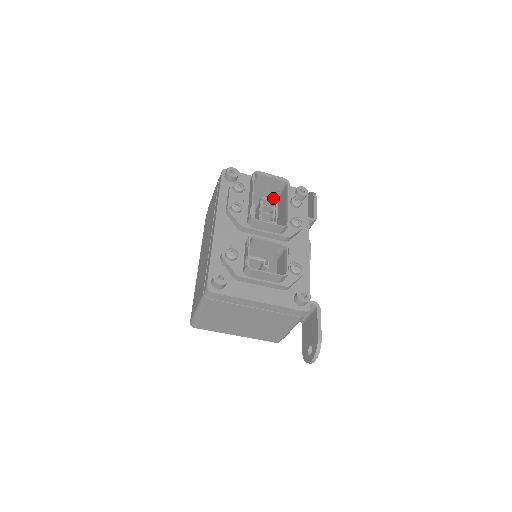
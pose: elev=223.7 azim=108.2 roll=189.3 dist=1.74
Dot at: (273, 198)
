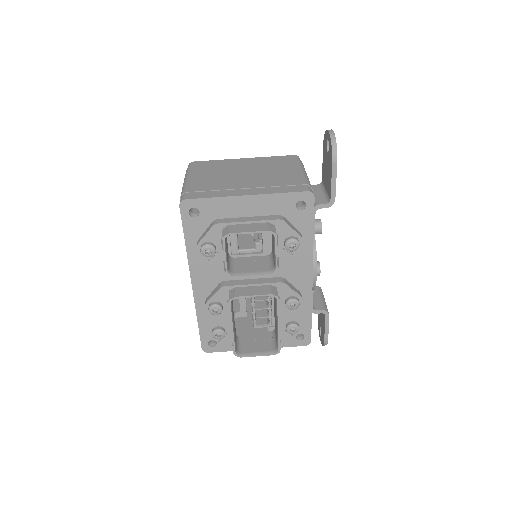
Dot at: occluded
